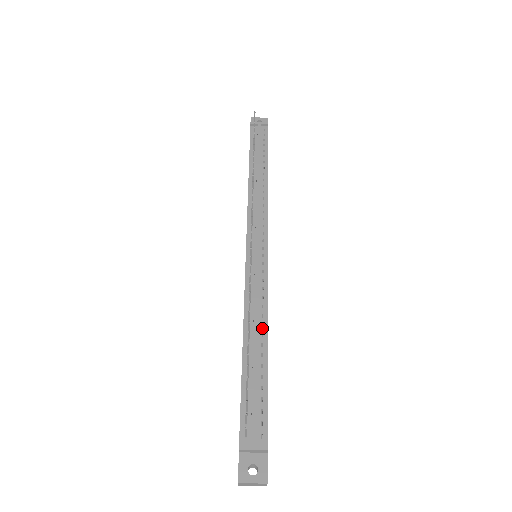
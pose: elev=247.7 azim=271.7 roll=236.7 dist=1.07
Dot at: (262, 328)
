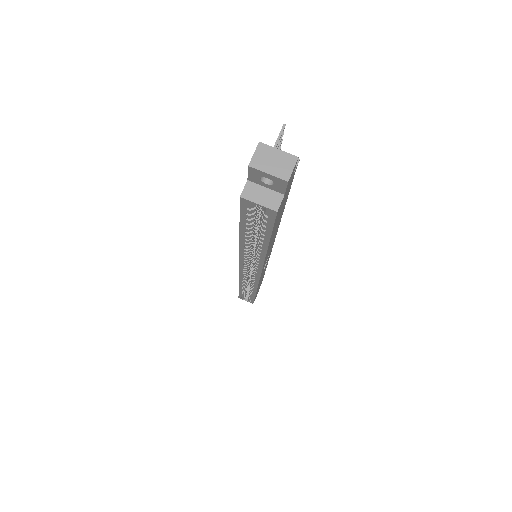
Dot at: occluded
